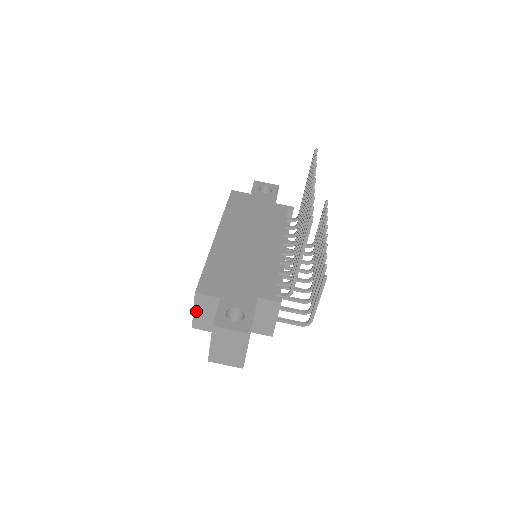
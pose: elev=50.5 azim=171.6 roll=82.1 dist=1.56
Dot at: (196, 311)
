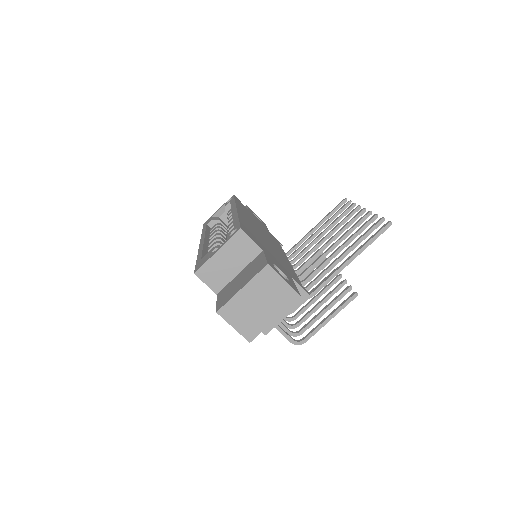
Dot at: (220, 253)
